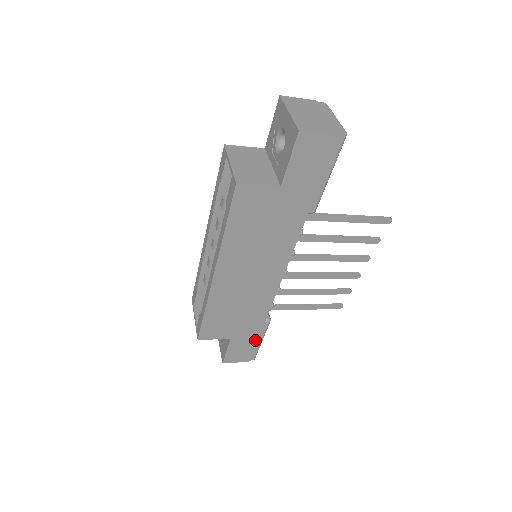
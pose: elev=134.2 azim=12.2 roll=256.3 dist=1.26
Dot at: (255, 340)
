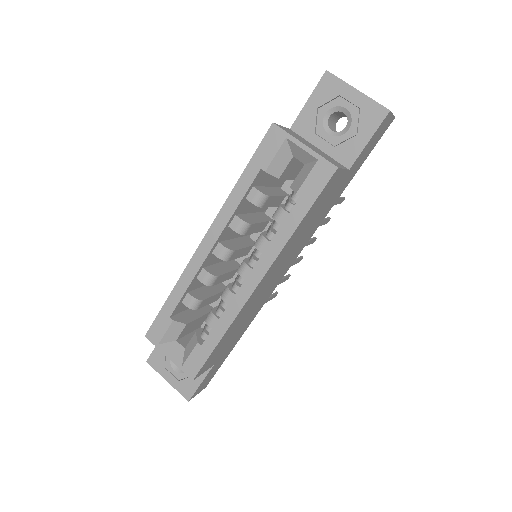
Dot at: (226, 357)
